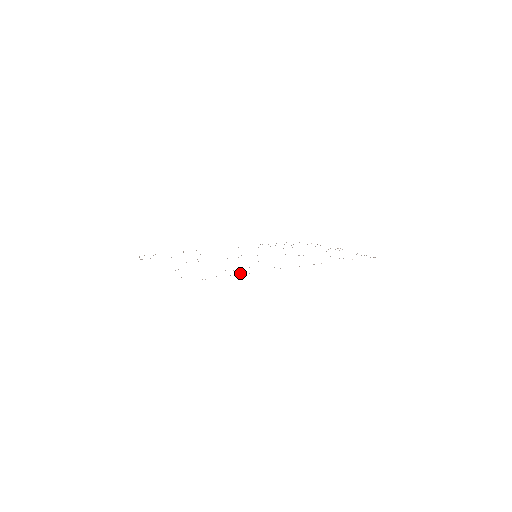
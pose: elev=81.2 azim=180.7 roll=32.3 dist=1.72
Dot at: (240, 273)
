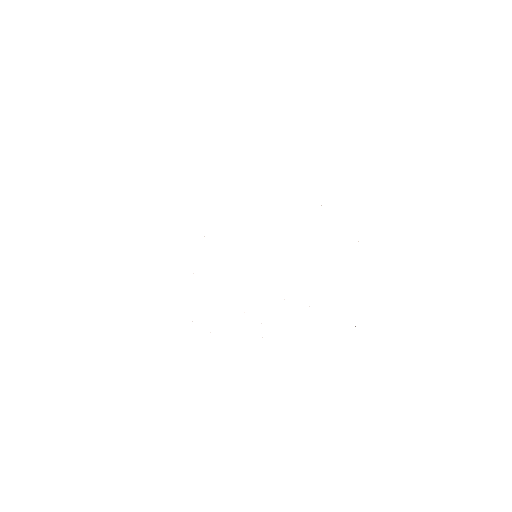
Dot at: occluded
